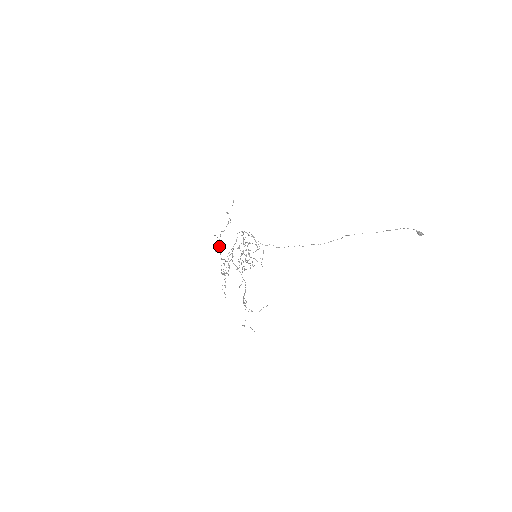
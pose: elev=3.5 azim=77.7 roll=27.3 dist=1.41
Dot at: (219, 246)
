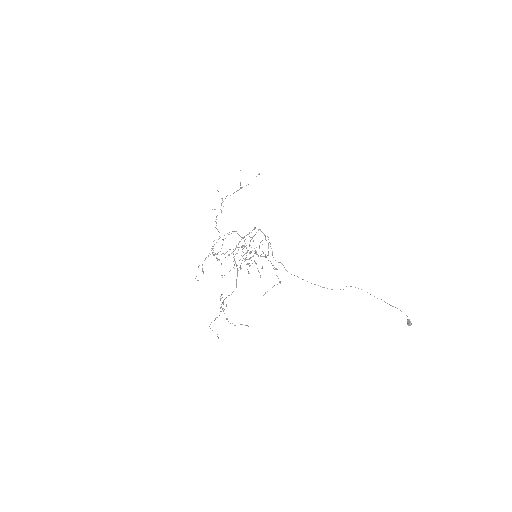
Dot at: occluded
